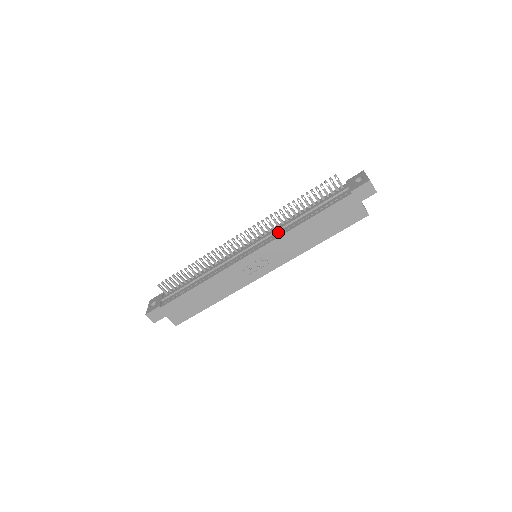
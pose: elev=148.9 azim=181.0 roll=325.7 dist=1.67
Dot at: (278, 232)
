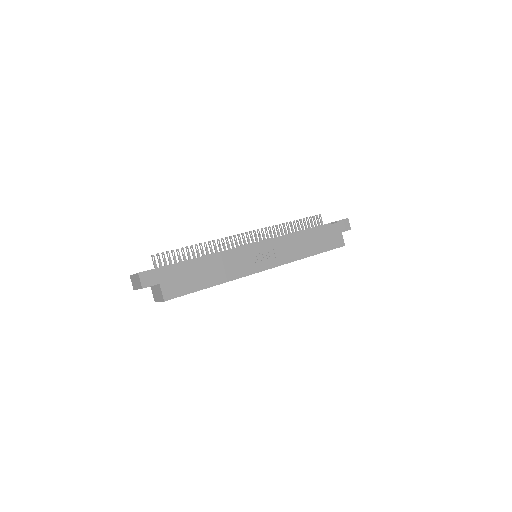
Dot at: occluded
